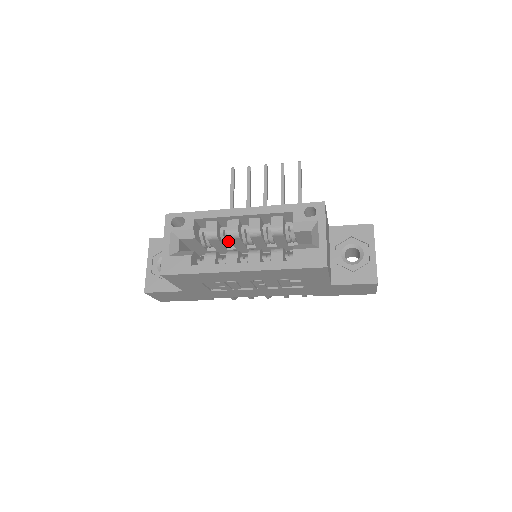
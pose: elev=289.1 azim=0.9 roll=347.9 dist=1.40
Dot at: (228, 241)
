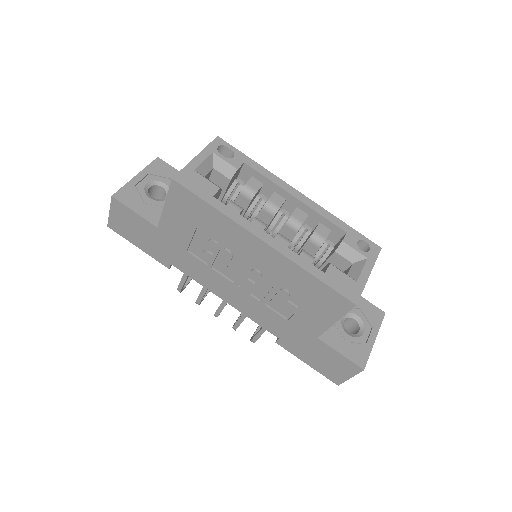
Dot at: (255, 212)
